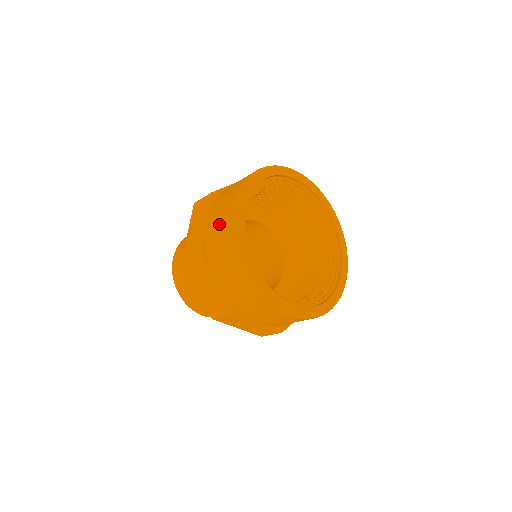
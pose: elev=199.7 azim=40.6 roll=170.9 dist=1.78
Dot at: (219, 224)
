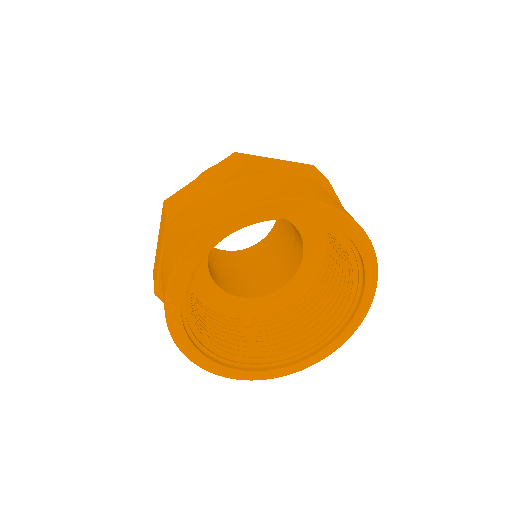
Dot at: (197, 216)
